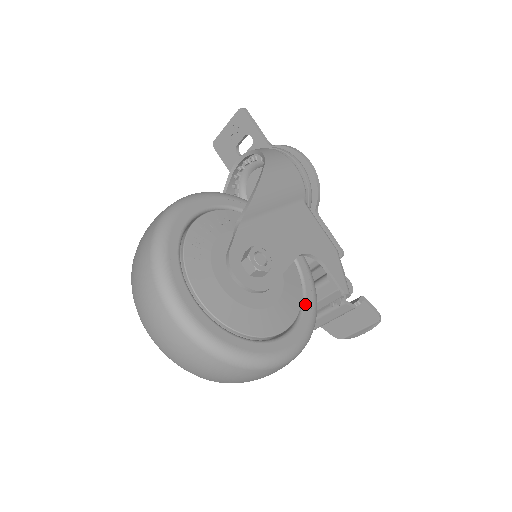
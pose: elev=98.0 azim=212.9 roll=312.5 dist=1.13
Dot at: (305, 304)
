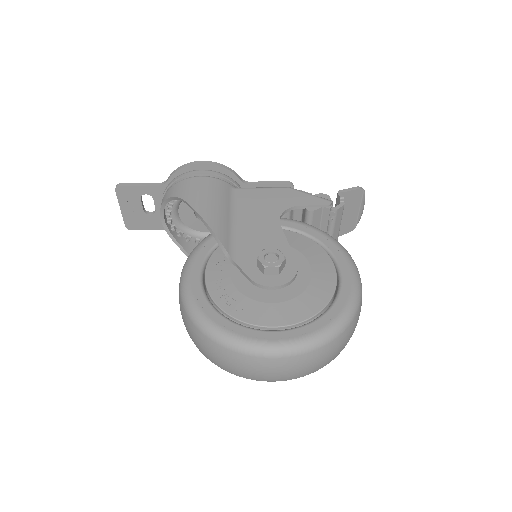
Dot at: (322, 243)
